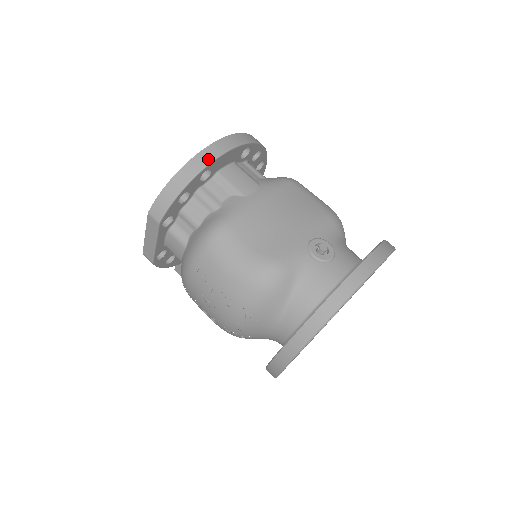
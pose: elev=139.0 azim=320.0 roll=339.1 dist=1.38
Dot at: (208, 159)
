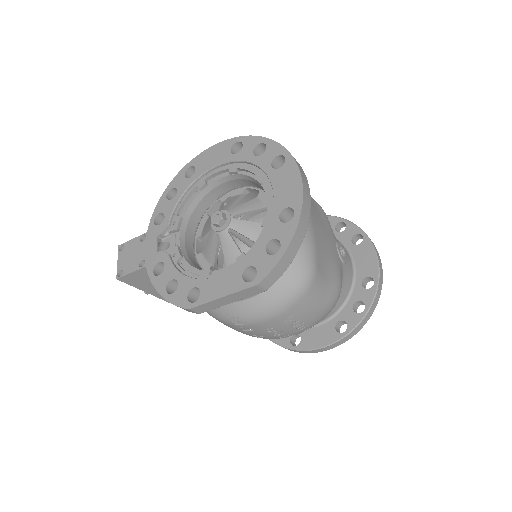
Dot at: (308, 210)
